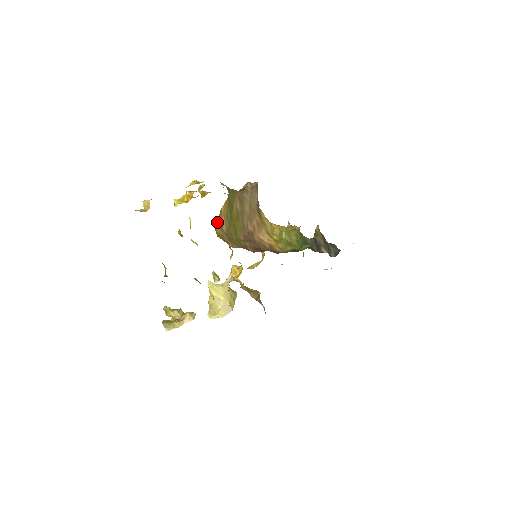
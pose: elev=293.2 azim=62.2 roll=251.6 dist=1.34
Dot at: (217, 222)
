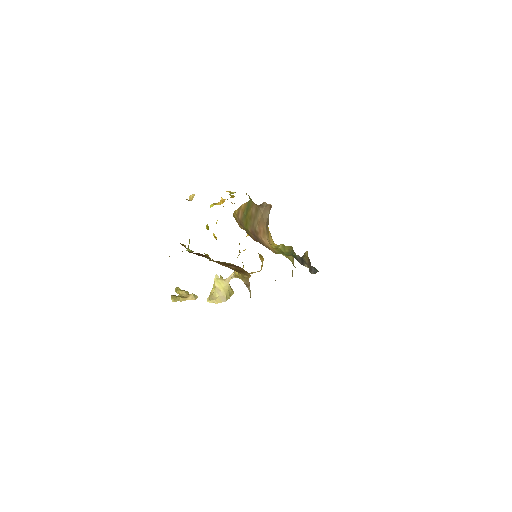
Dot at: (236, 211)
